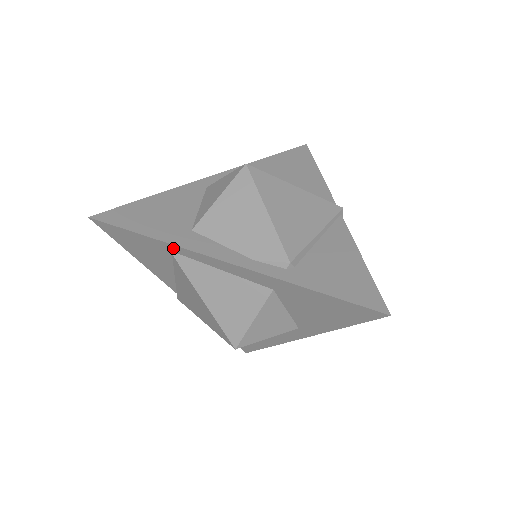
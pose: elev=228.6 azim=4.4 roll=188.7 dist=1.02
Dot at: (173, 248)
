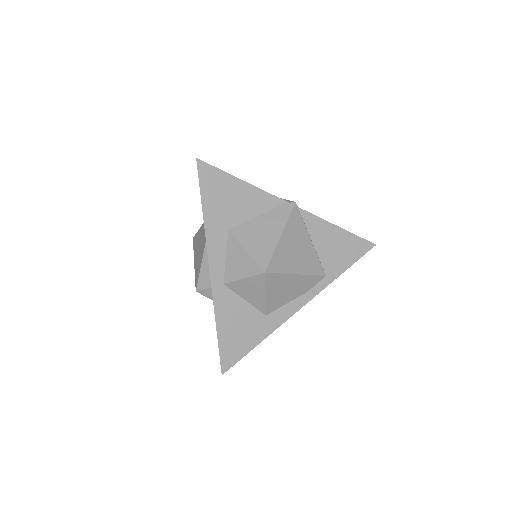
Dot at: (270, 330)
